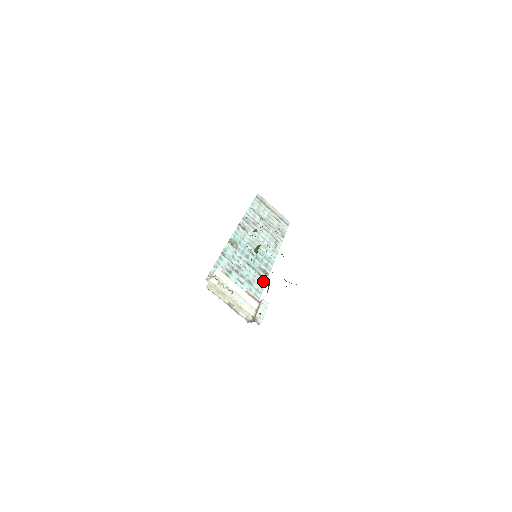
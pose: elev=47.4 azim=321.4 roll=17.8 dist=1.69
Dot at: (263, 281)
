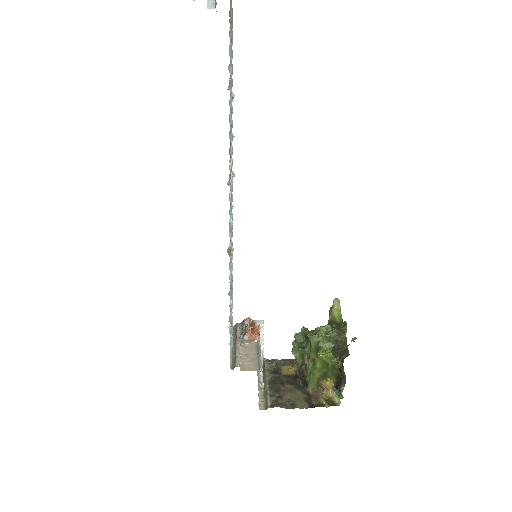
Dot at: occluded
